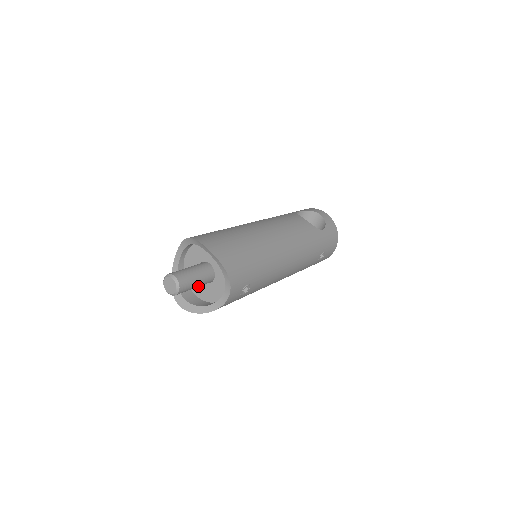
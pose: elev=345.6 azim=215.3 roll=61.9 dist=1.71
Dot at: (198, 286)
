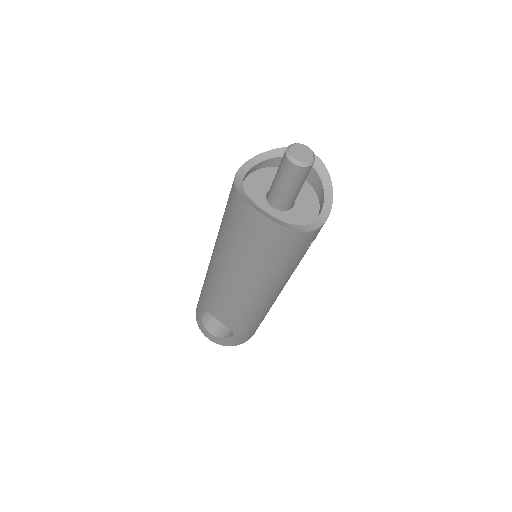
Dot at: (294, 194)
